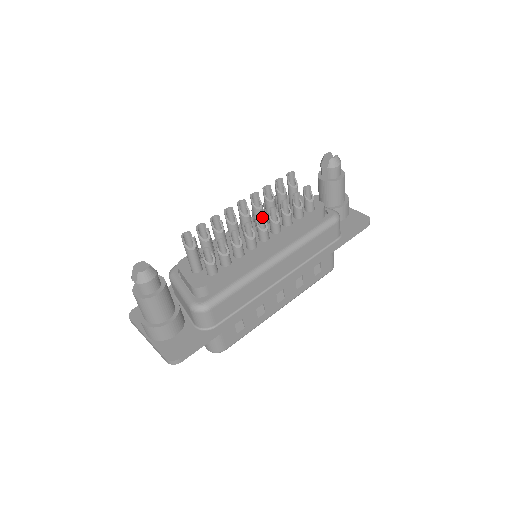
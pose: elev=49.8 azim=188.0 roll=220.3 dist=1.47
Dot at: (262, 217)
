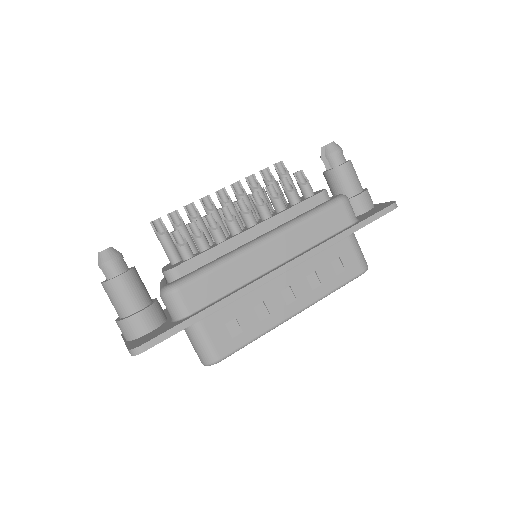
Dot at: (243, 201)
